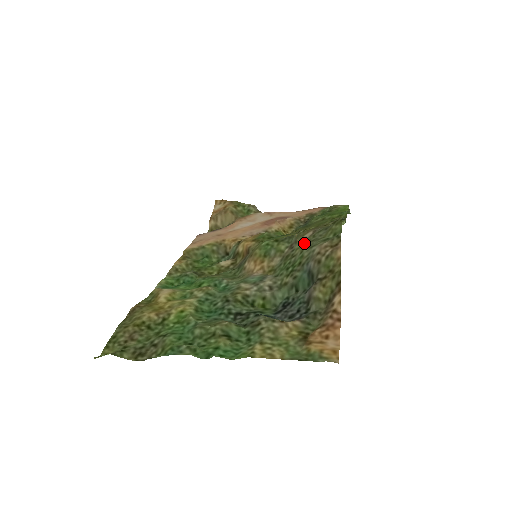
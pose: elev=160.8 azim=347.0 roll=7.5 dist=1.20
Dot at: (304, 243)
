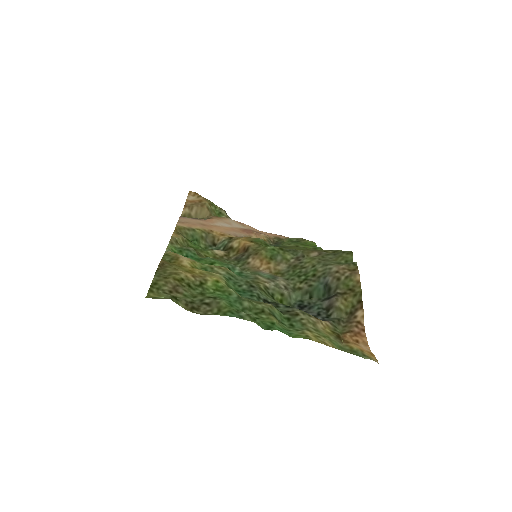
Dot at: (314, 260)
